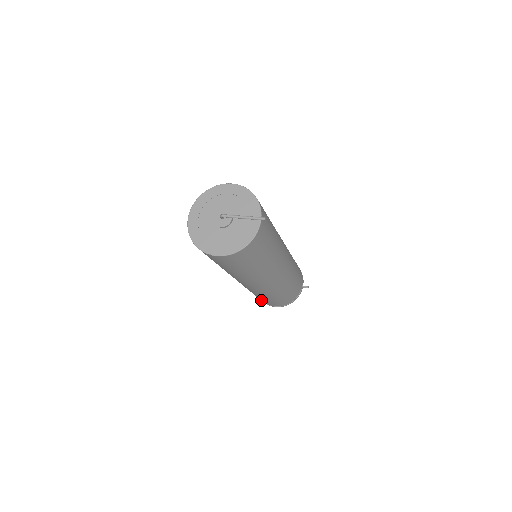
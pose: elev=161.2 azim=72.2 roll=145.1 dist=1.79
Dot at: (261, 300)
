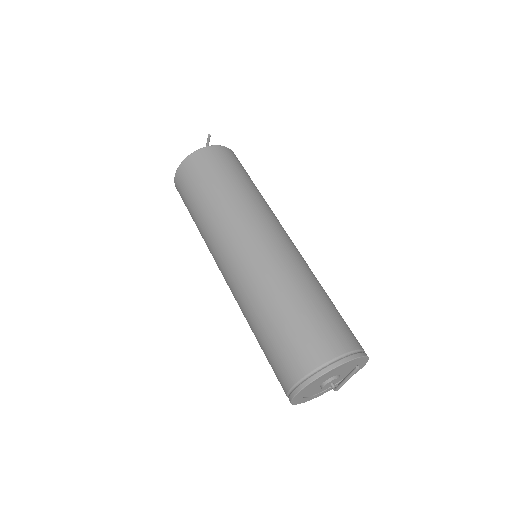
Dot at: (278, 379)
